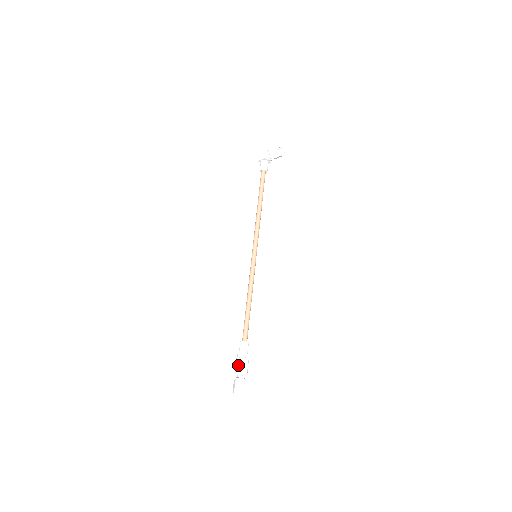
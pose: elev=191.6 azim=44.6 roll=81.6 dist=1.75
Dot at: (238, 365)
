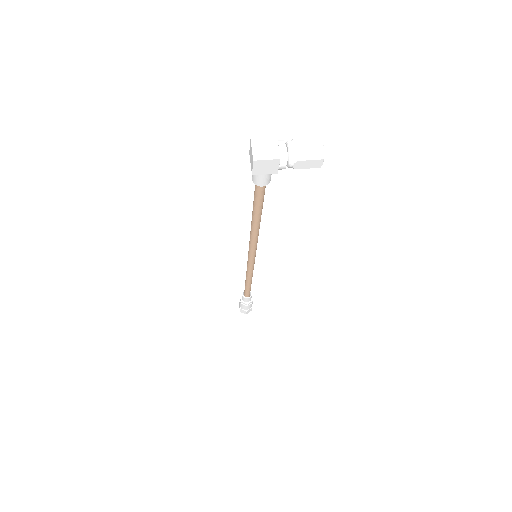
Dot at: occluded
